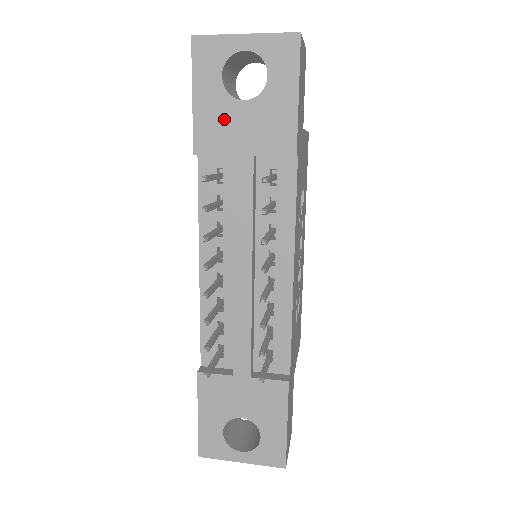
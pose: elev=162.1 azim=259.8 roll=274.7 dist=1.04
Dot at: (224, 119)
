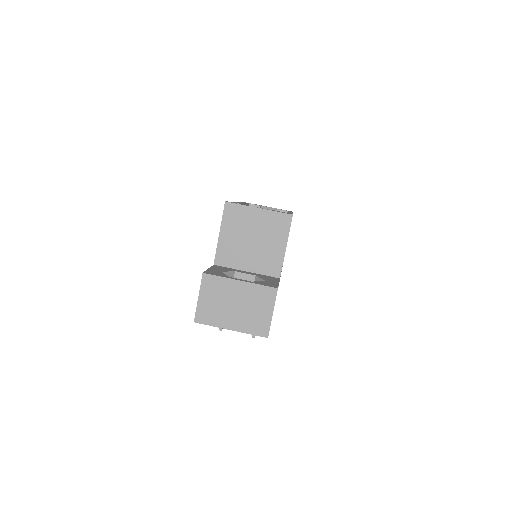
Dot at: occluded
